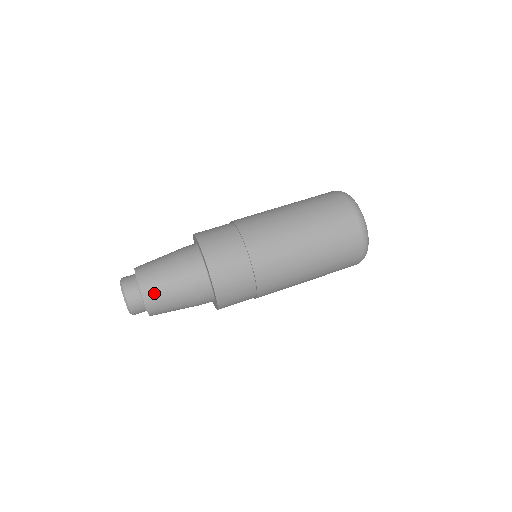
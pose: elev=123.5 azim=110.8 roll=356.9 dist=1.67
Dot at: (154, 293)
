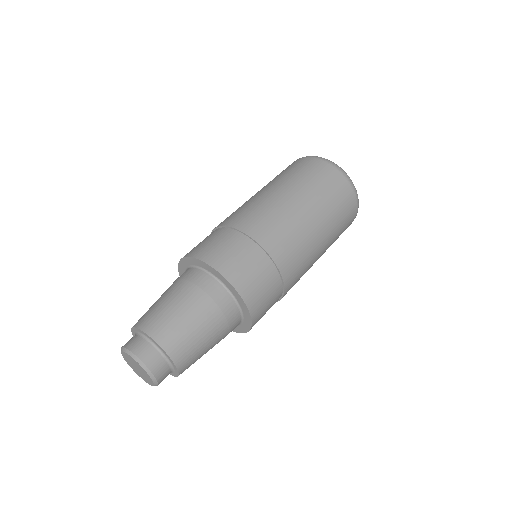
Dot at: (153, 318)
